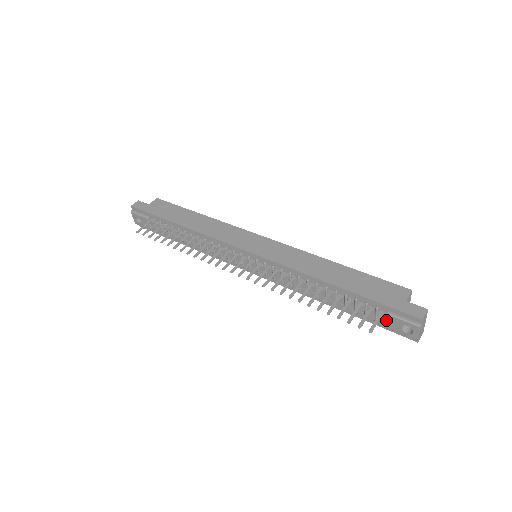
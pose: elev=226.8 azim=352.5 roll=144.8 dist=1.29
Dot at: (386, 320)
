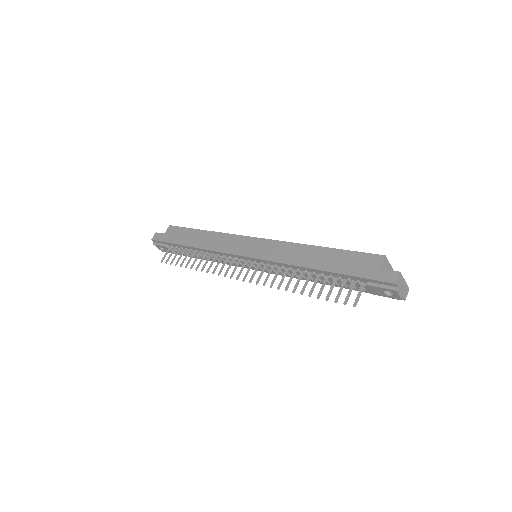
Dot at: (369, 289)
